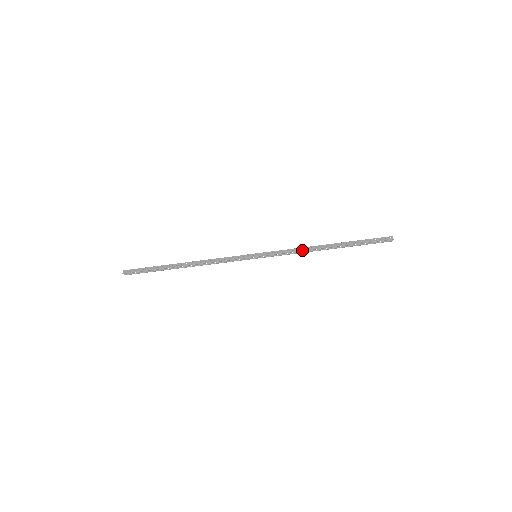
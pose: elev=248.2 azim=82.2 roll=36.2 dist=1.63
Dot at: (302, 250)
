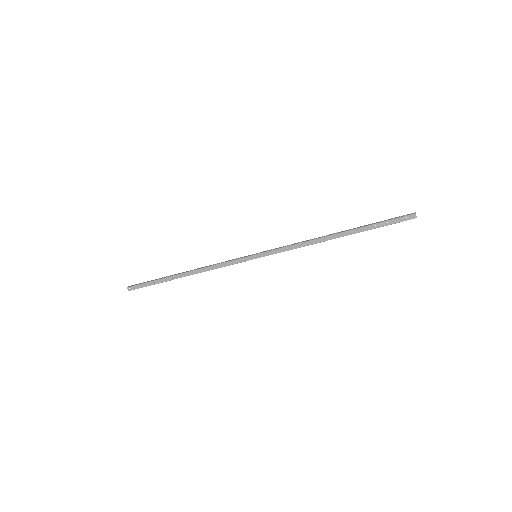
Dot at: (306, 245)
